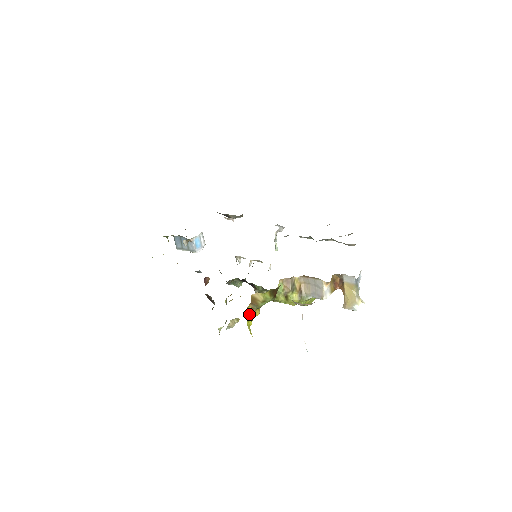
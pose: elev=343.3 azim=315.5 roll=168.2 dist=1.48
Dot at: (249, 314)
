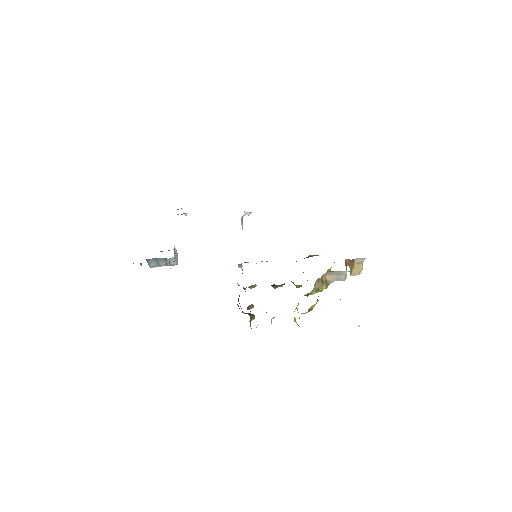
Dot at: (299, 317)
